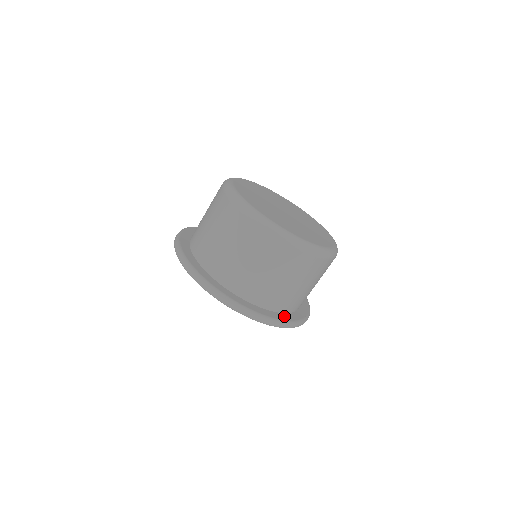
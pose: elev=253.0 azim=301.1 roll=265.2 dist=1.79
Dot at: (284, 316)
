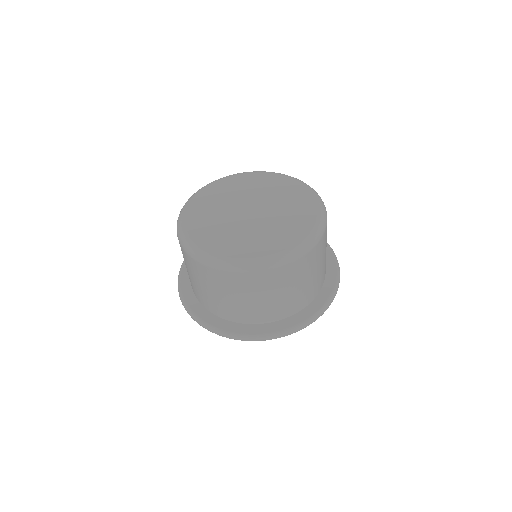
Dot at: (305, 313)
